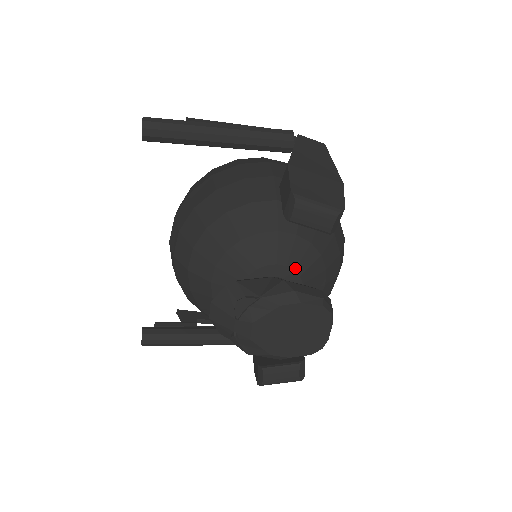
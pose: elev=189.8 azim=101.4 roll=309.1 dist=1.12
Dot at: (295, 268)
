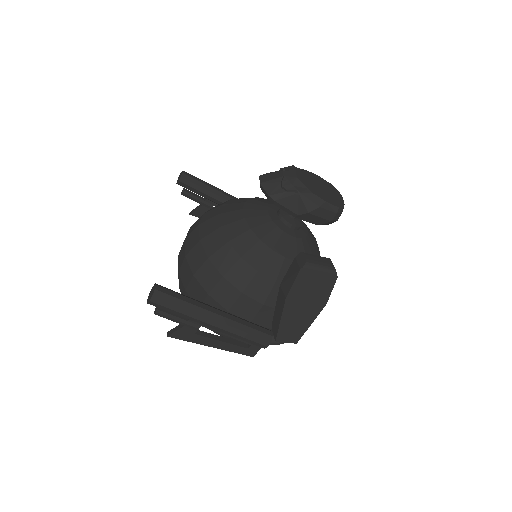
Dot at: occluded
